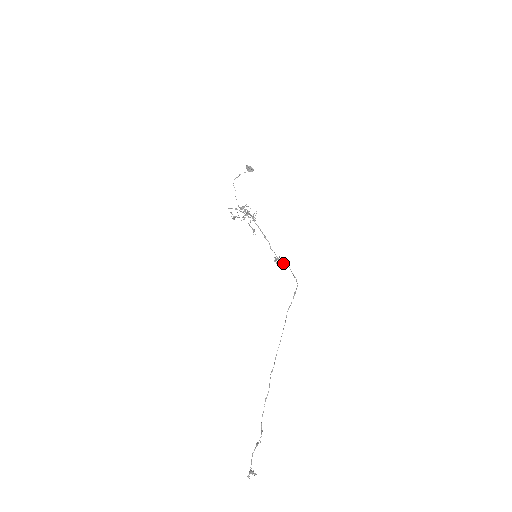
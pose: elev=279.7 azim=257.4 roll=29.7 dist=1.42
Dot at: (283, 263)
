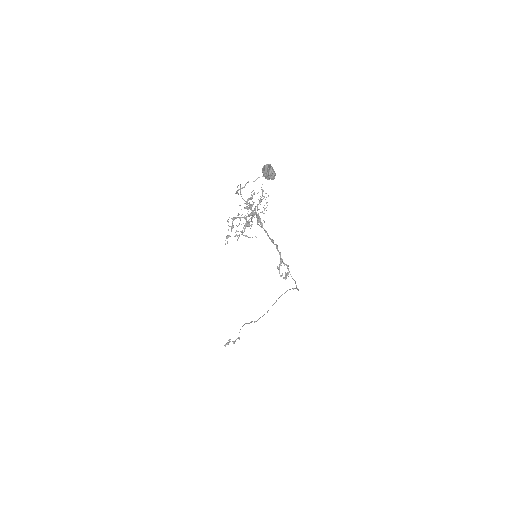
Dot at: (288, 266)
